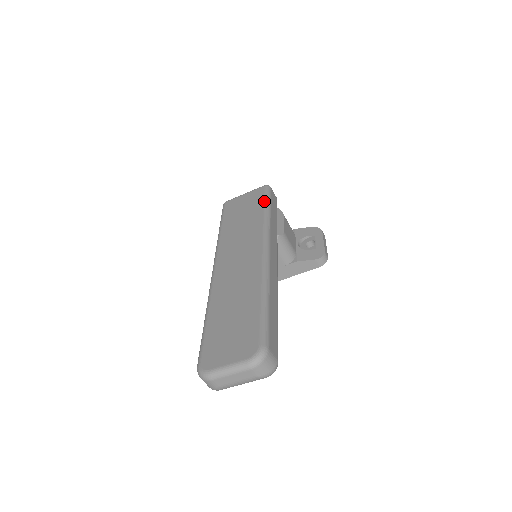
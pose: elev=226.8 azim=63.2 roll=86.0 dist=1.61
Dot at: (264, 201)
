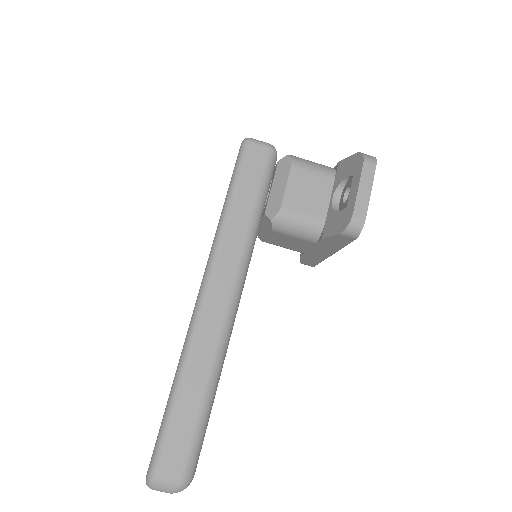
Dot at: occluded
